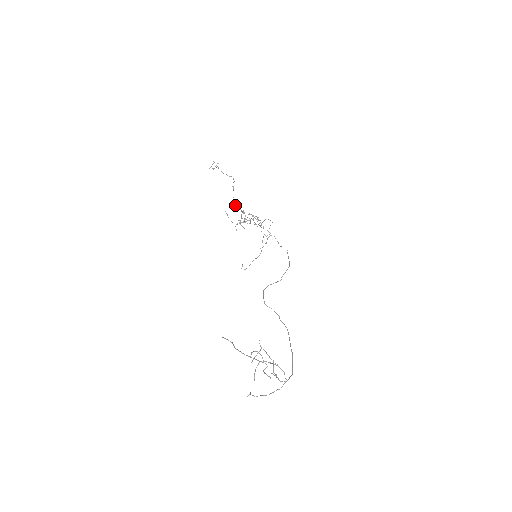
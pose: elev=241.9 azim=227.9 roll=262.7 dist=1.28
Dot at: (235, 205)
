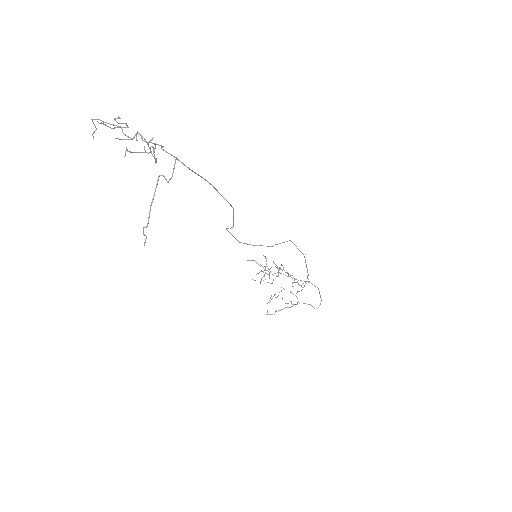
Dot at: (256, 262)
